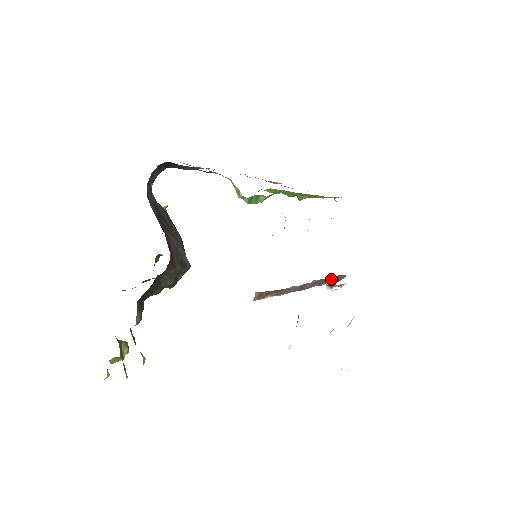
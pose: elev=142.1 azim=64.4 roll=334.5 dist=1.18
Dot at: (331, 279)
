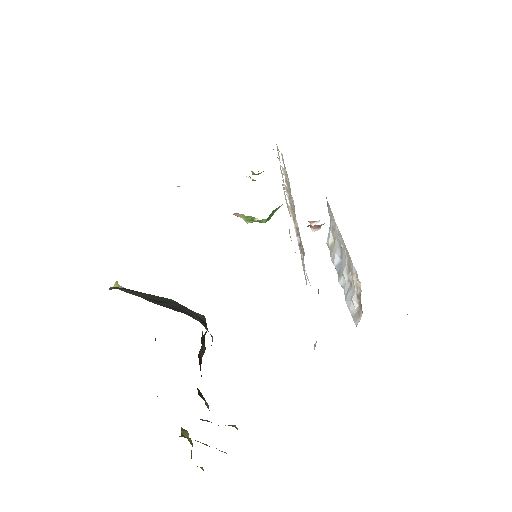
Dot at: occluded
